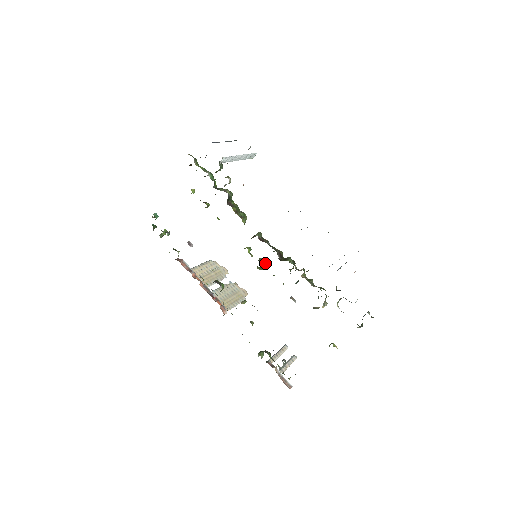
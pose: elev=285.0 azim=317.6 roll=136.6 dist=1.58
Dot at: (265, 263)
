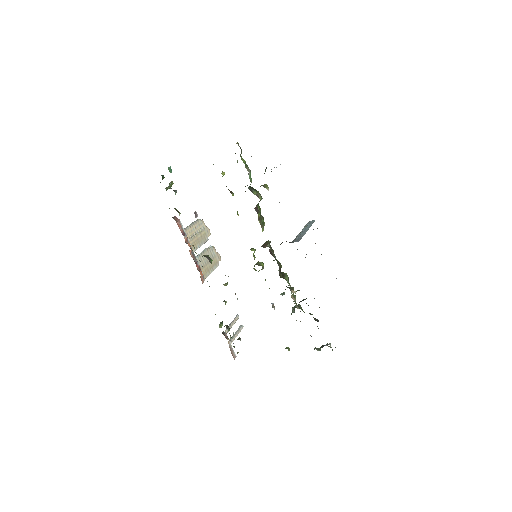
Dot at: occluded
